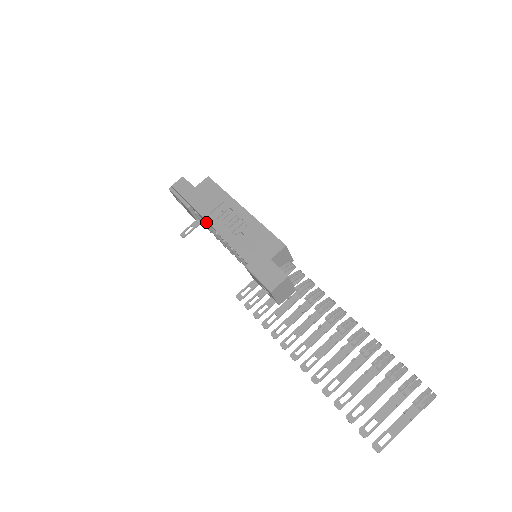
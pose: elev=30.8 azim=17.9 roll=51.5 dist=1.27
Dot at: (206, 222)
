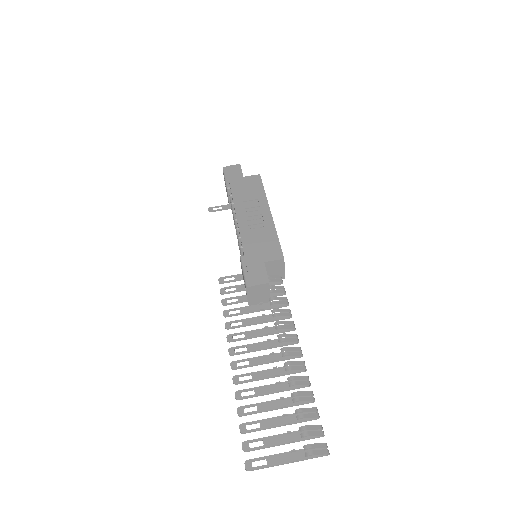
Dot at: (234, 208)
